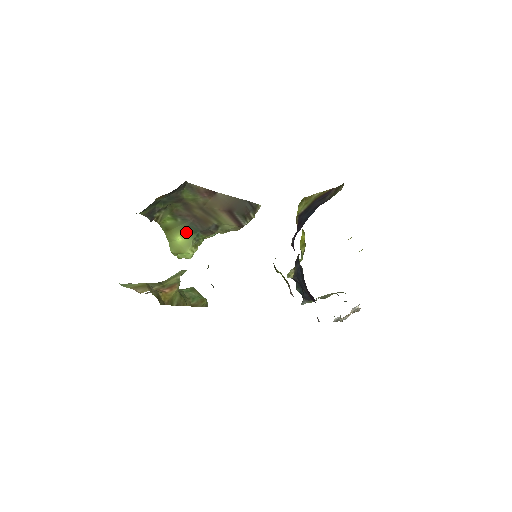
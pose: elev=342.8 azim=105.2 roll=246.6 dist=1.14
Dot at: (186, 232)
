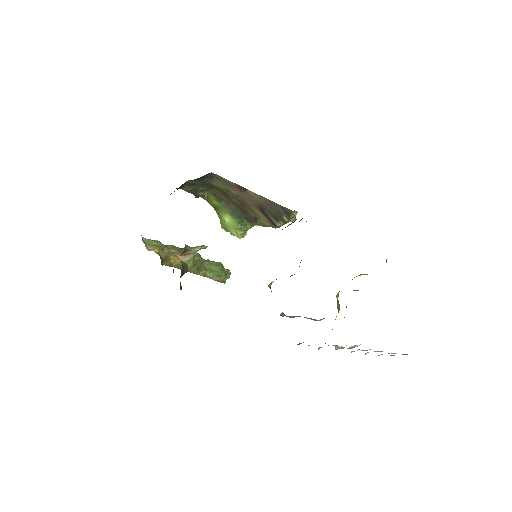
Dot at: (231, 215)
